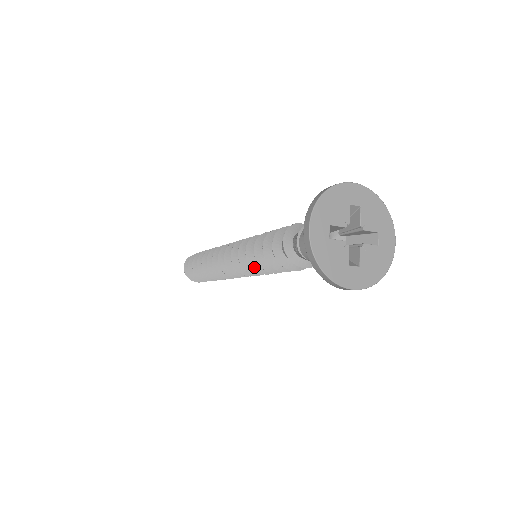
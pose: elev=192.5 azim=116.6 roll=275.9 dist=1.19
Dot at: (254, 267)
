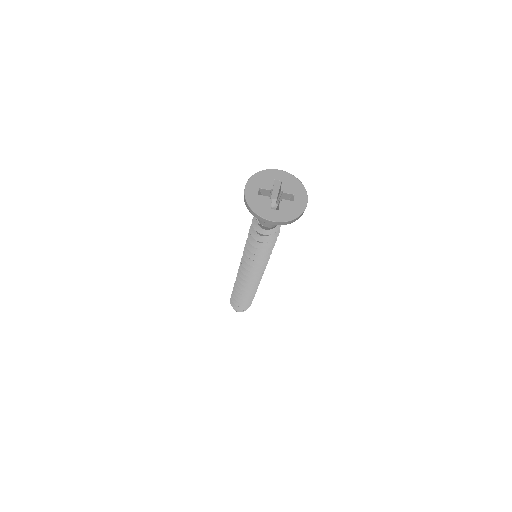
Dot at: (249, 256)
